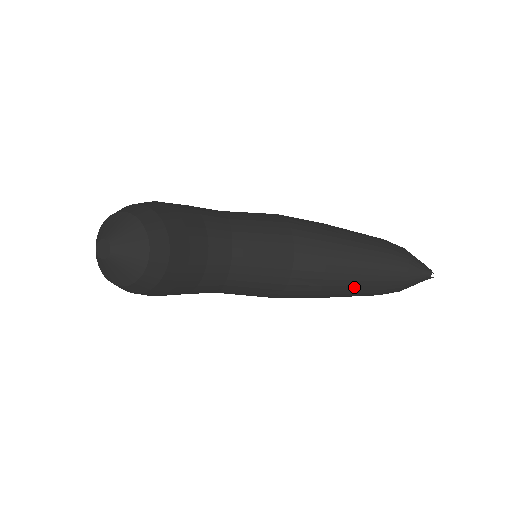
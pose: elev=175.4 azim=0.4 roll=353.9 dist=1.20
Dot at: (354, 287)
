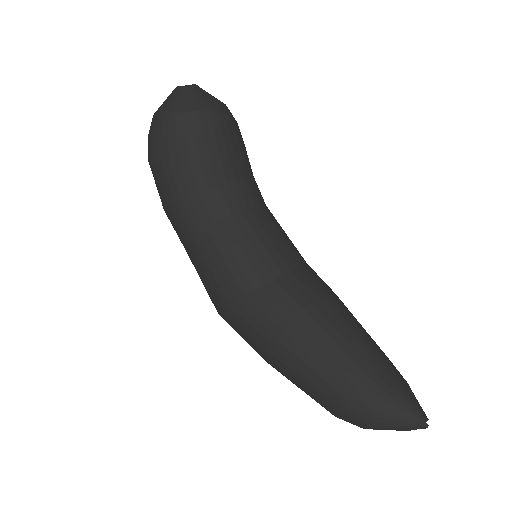
Dot at: (328, 351)
